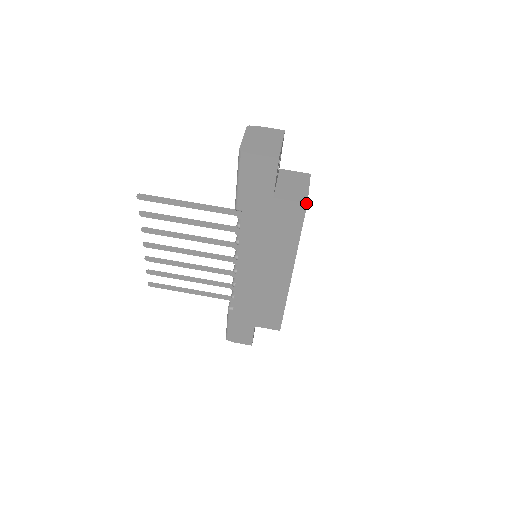
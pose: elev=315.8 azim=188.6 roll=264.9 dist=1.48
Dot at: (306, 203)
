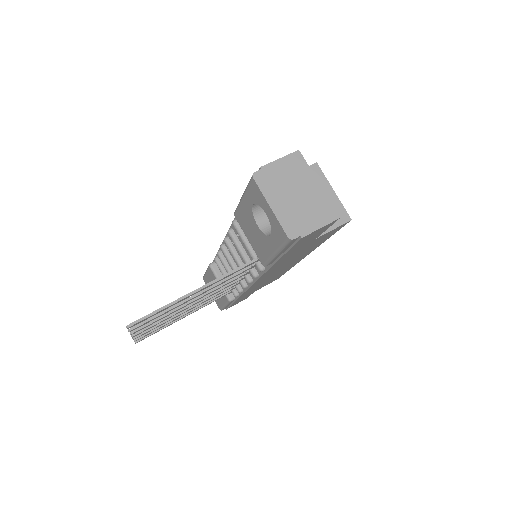
Dot at: (350, 220)
